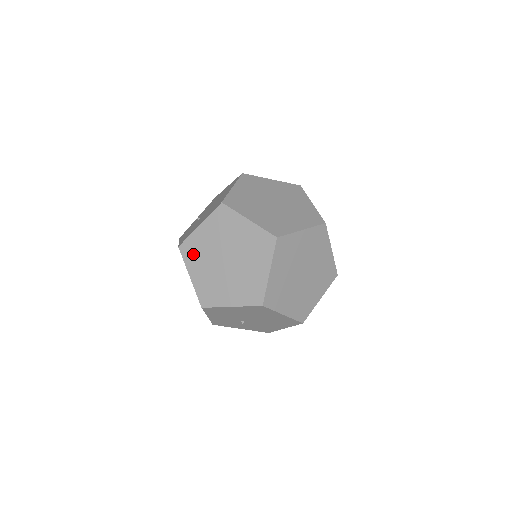
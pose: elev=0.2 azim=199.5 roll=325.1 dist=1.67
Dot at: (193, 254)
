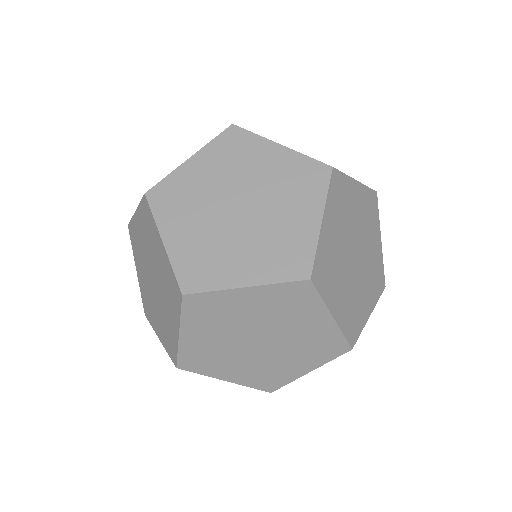
Dot at: (135, 245)
